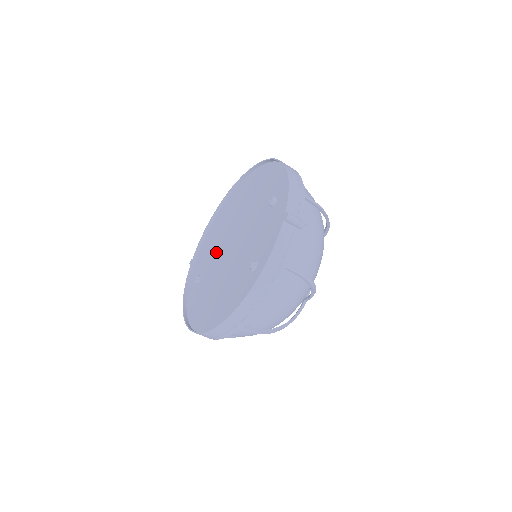
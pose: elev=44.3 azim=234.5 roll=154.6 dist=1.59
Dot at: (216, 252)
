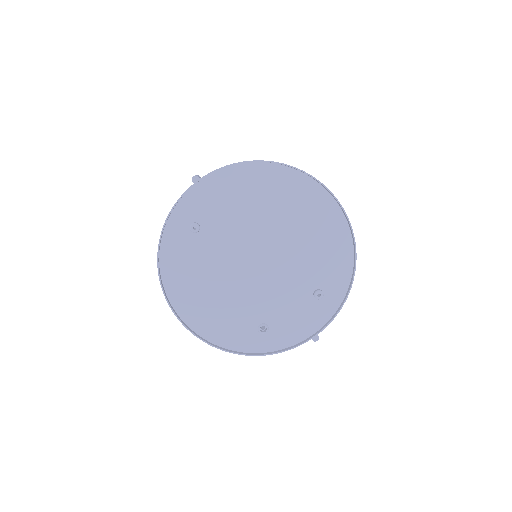
Dot at: (235, 231)
